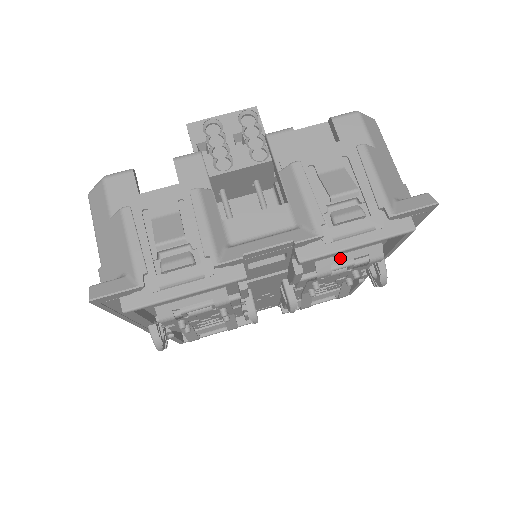
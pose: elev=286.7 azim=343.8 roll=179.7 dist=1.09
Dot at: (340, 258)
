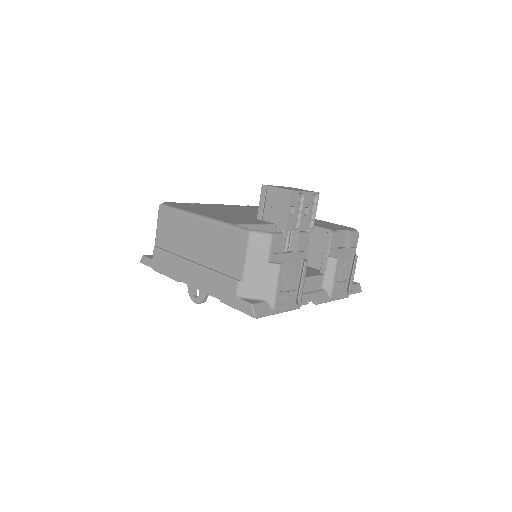
Dot at: occluded
